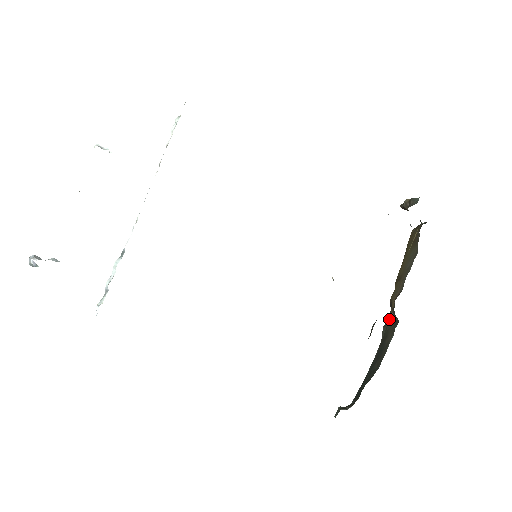
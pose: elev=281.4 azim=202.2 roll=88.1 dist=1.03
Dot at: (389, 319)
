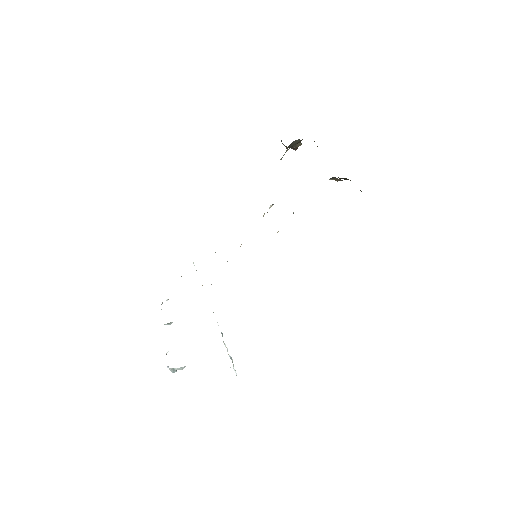
Dot at: occluded
